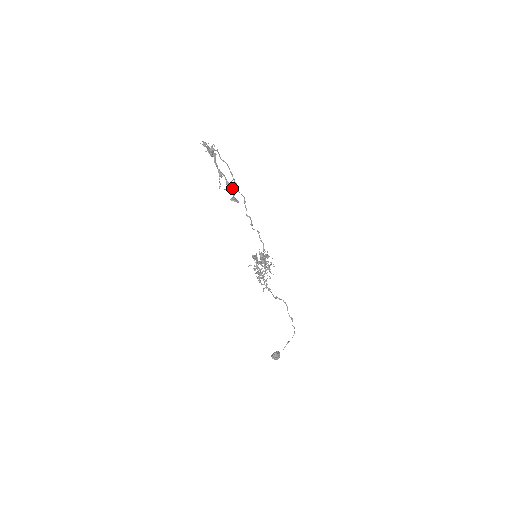
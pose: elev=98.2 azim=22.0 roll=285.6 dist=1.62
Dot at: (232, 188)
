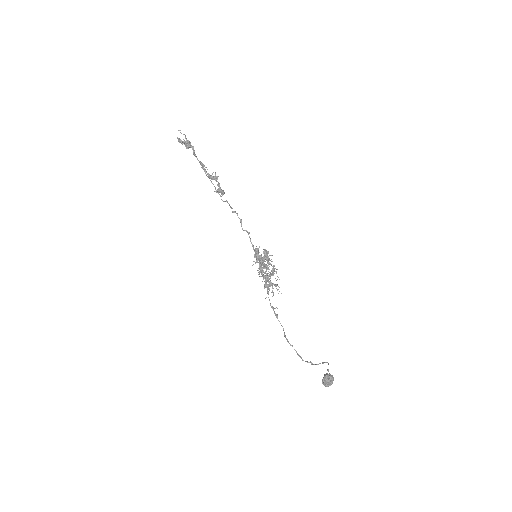
Dot at: (216, 176)
